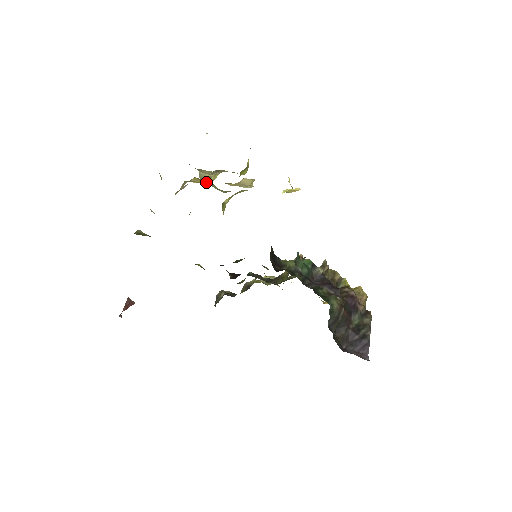
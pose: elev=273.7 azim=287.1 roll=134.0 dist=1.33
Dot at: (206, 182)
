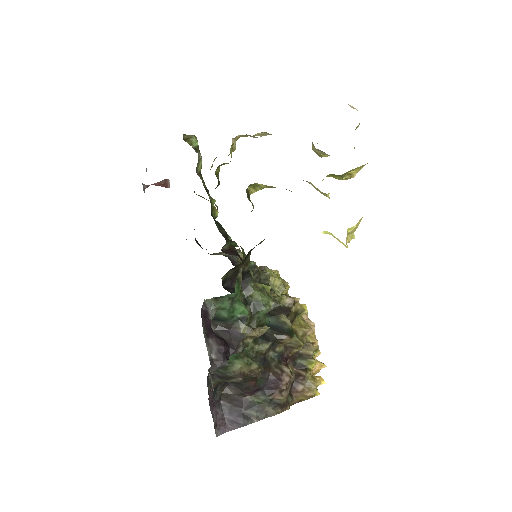
Dot at: occluded
